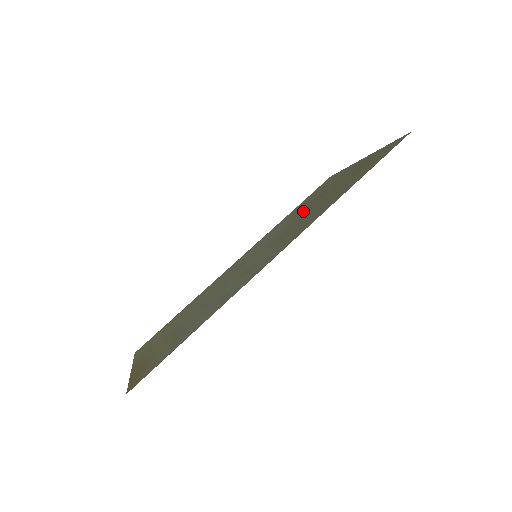
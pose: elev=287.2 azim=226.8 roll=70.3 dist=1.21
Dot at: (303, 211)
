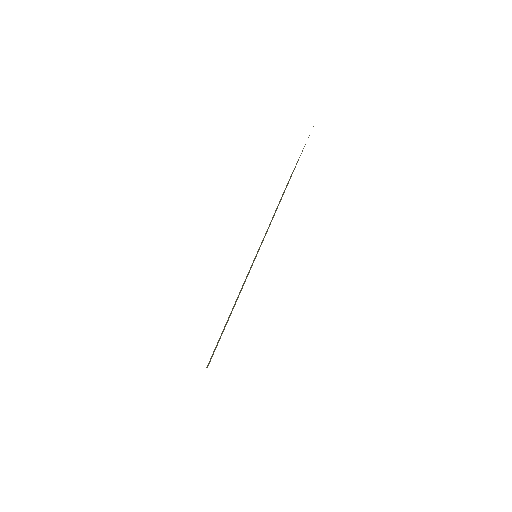
Dot at: occluded
